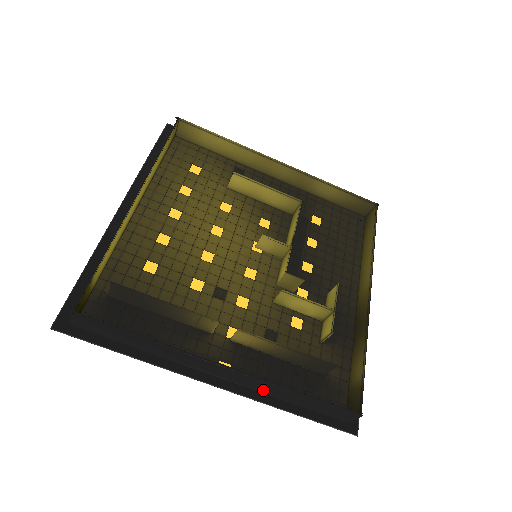
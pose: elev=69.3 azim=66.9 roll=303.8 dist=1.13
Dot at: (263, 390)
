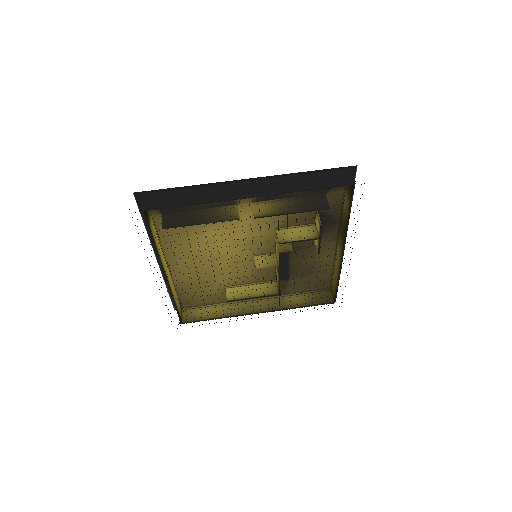
Dot at: (284, 189)
